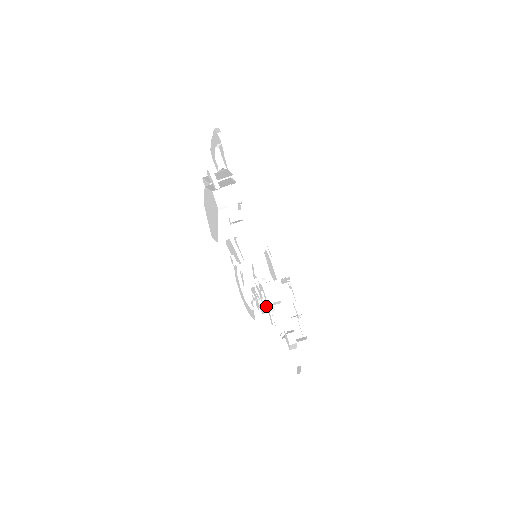
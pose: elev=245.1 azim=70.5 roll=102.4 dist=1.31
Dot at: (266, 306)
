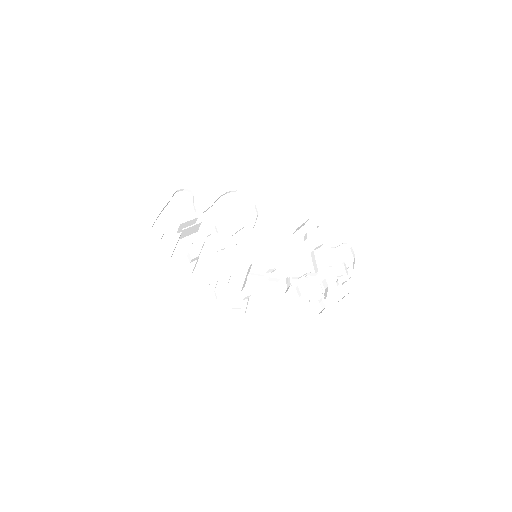
Dot at: (288, 286)
